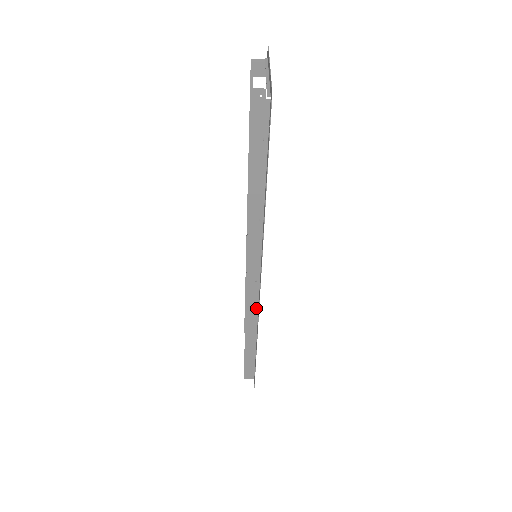
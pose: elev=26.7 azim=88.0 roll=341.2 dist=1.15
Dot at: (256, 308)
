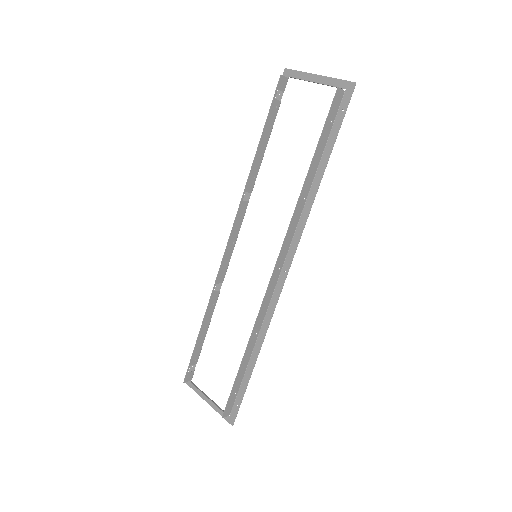
Dot at: (267, 305)
